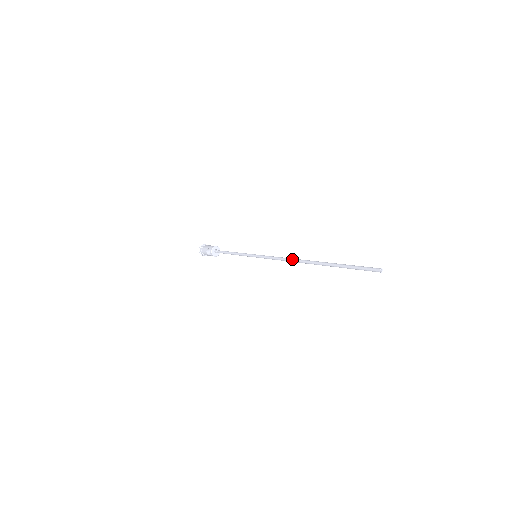
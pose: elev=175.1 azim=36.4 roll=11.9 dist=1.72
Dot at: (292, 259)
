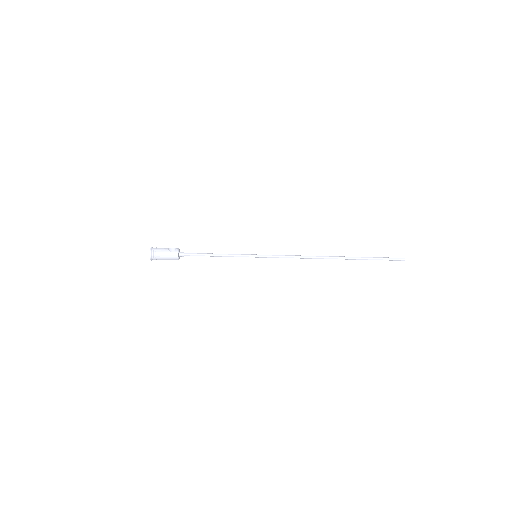
Dot at: occluded
